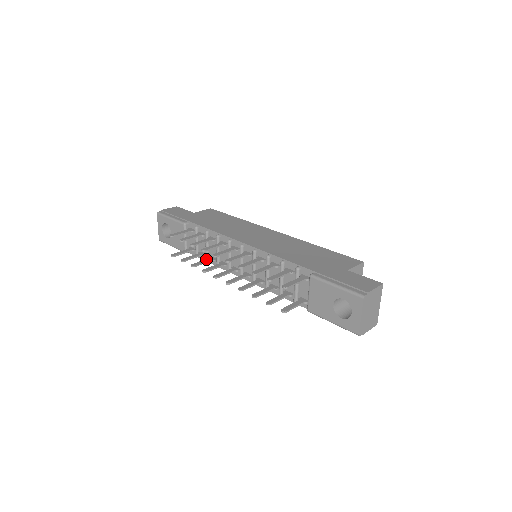
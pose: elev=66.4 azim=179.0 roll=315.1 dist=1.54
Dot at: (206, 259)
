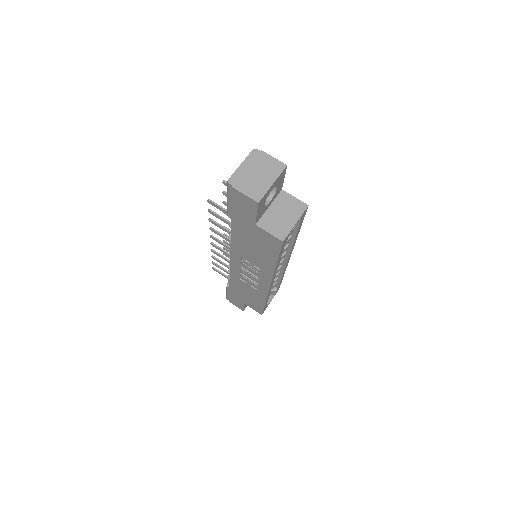
Dot at: (227, 266)
